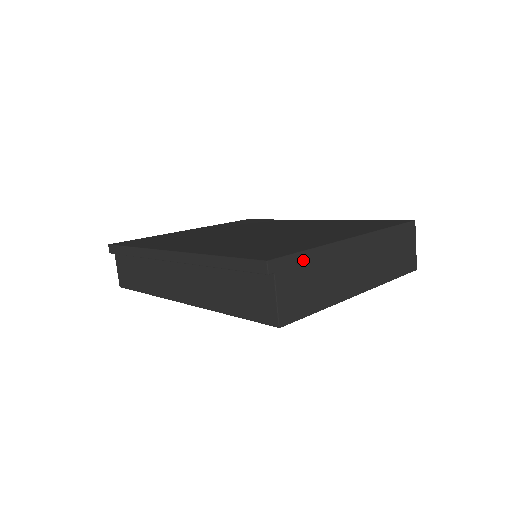
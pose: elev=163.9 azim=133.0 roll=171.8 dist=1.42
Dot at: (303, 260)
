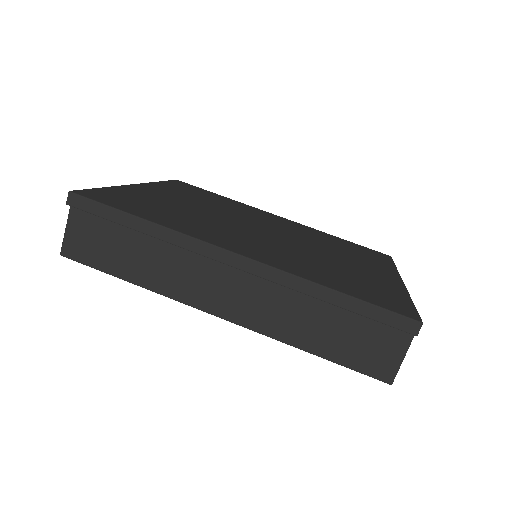
Dot at: occluded
